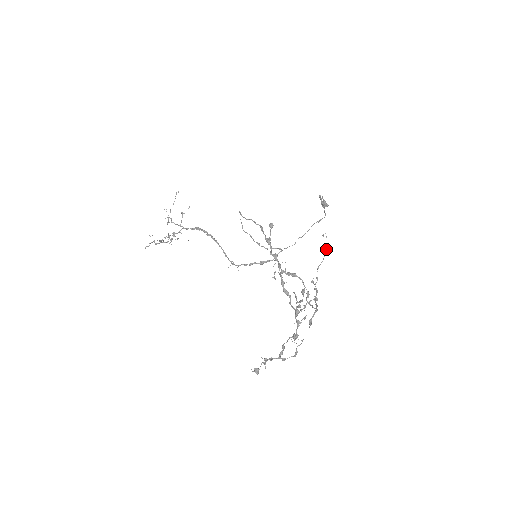
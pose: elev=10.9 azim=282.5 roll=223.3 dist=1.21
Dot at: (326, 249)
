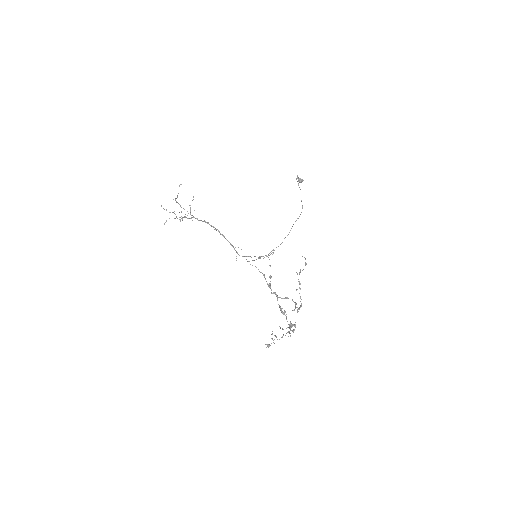
Dot at: (305, 265)
